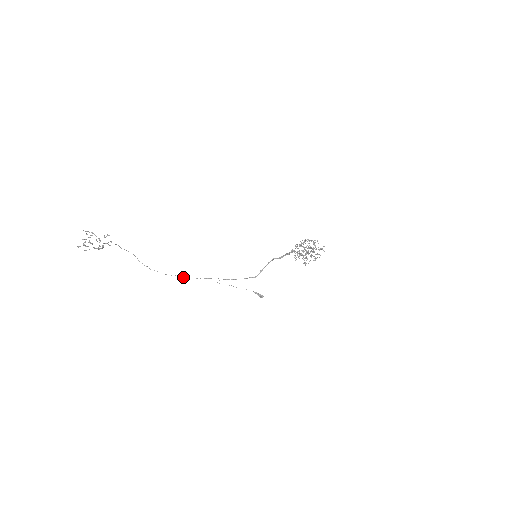
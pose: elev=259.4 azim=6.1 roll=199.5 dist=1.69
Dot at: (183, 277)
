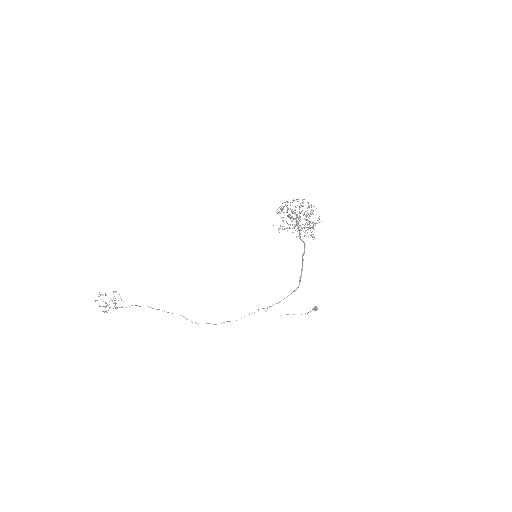
Dot at: (230, 321)
